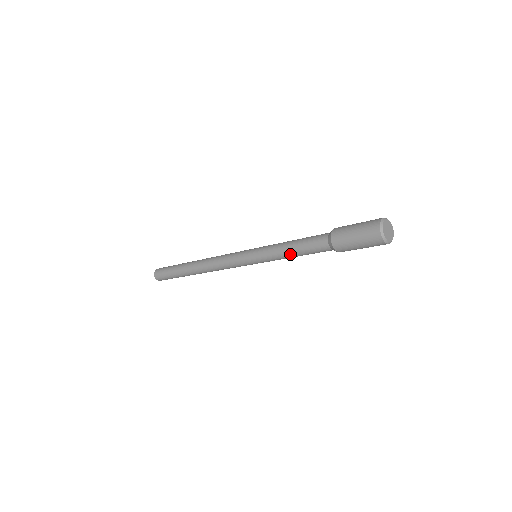
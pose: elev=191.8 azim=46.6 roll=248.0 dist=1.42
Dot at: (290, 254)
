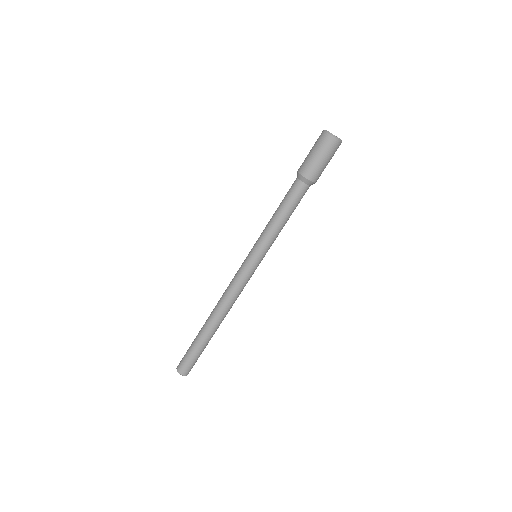
Dot at: (282, 221)
